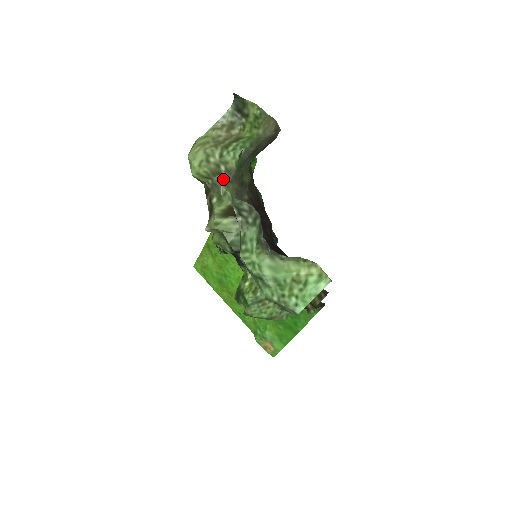
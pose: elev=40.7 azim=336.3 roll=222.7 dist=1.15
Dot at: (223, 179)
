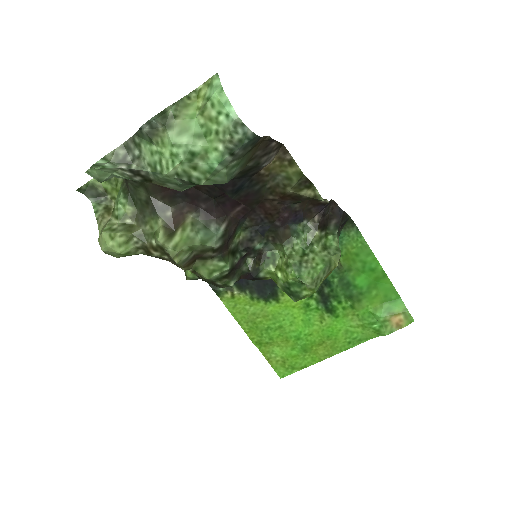
Dot at: (139, 225)
